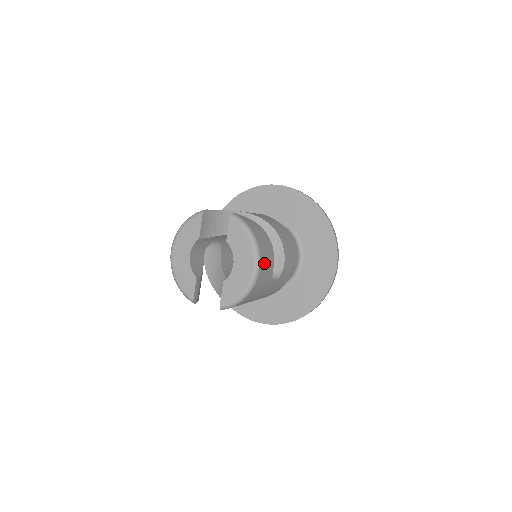
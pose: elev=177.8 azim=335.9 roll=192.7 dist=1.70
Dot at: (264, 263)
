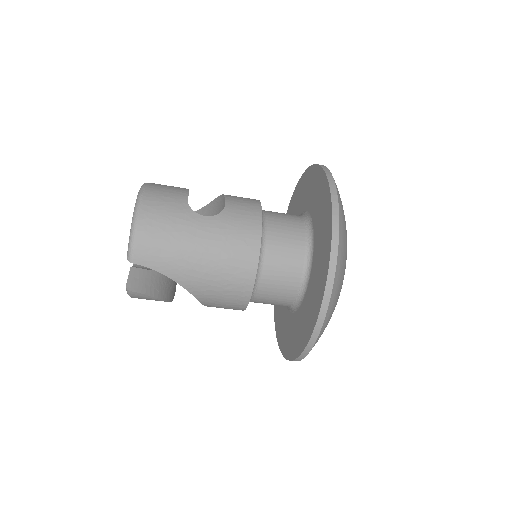
Dot at: (157, 191)
